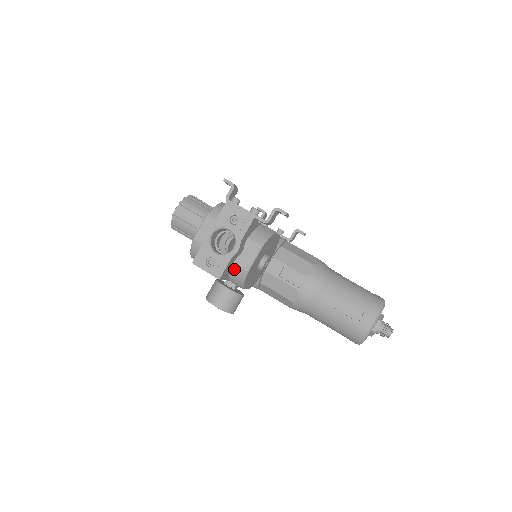
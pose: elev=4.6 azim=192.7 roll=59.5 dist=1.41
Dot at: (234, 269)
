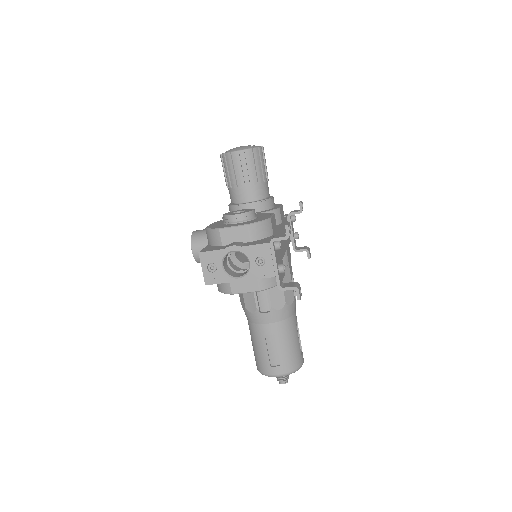
Dot at: occluded
